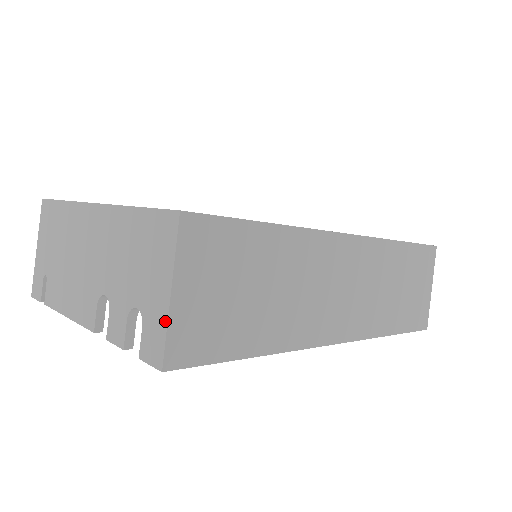
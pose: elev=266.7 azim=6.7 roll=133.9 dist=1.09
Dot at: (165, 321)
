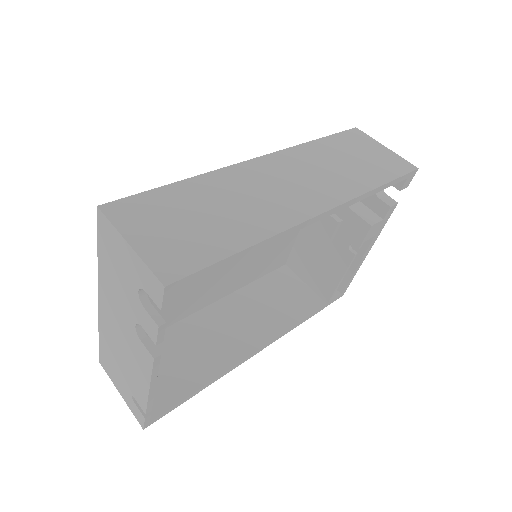
Dot at: (141, 262)
